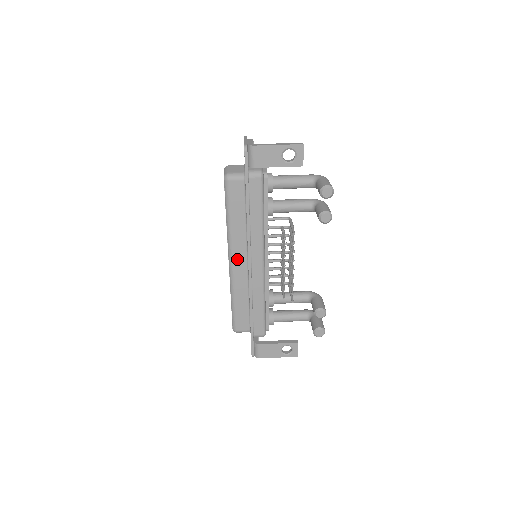
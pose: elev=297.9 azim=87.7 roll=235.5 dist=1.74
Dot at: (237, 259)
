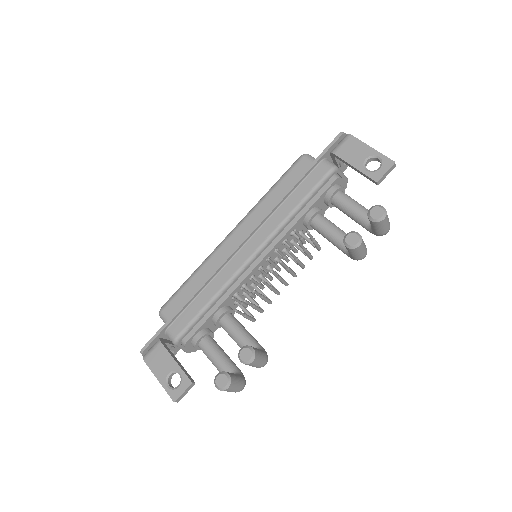
Dot at: (238, 234)
